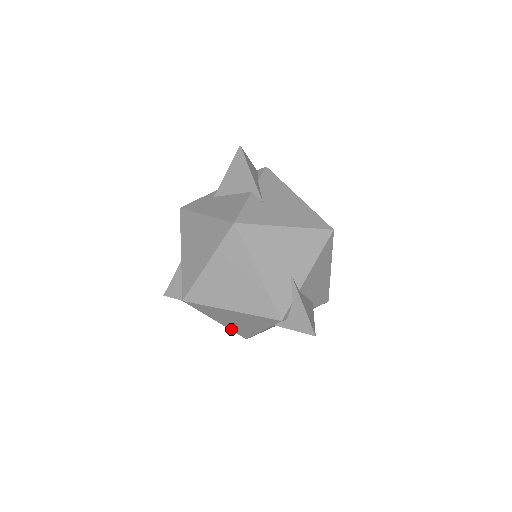
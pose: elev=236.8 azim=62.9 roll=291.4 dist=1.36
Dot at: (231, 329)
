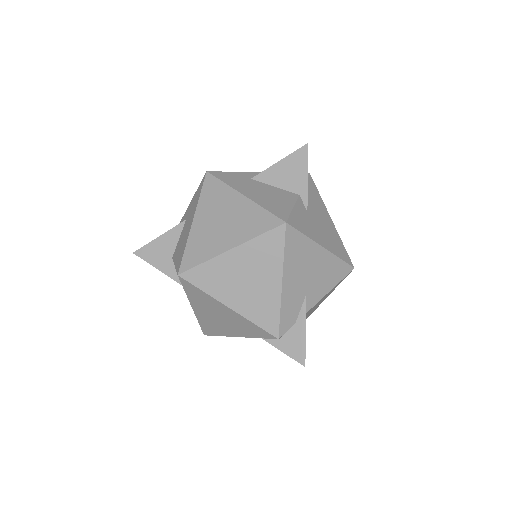
Dot at: (199, 320)
